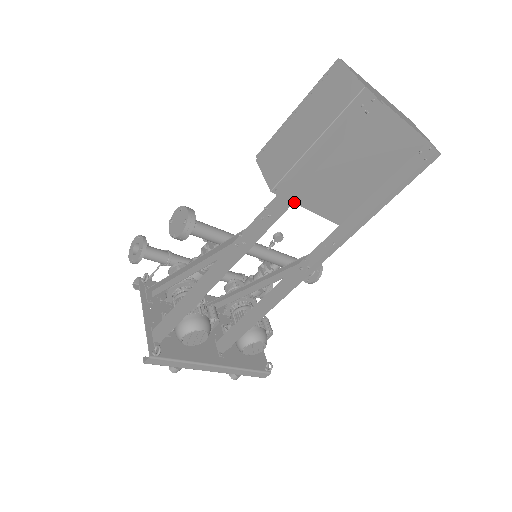
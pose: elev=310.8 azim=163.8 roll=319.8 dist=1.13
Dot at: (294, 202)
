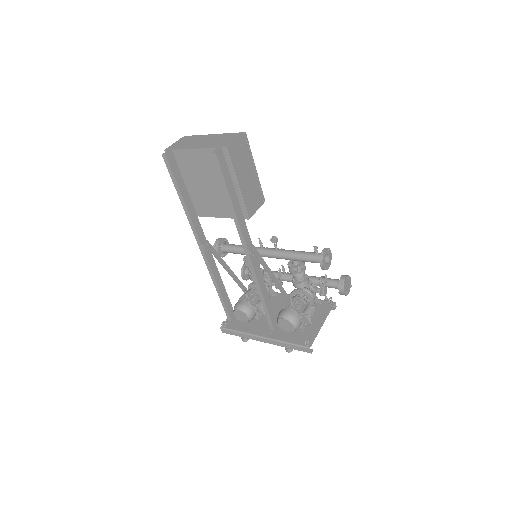
Dot at: (205, 216)
